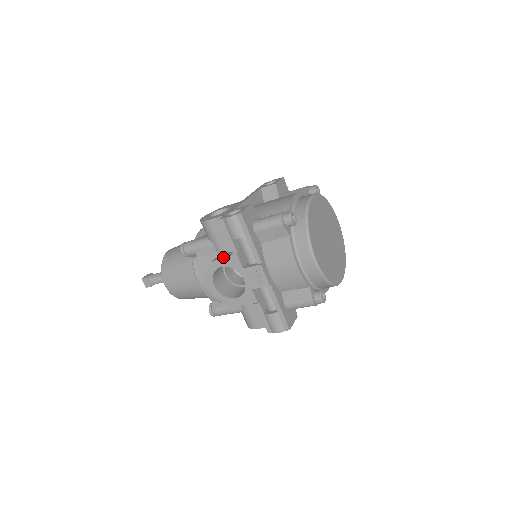
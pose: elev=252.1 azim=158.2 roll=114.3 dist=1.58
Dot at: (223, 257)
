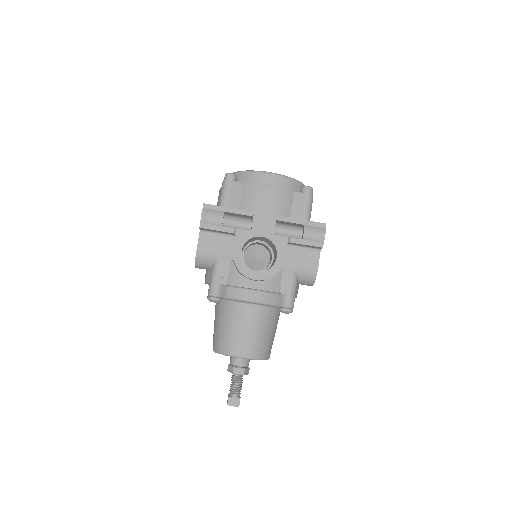
Dot at: occluded
